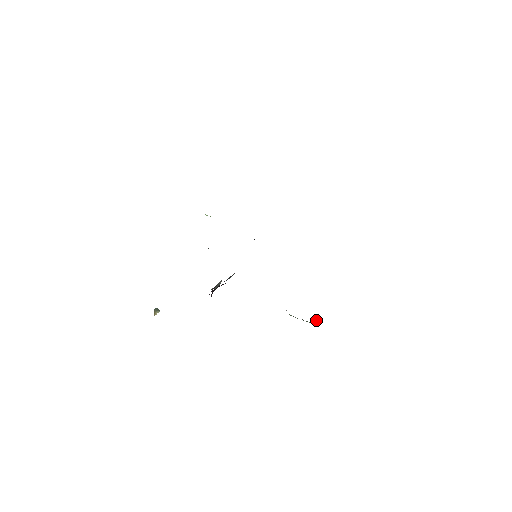
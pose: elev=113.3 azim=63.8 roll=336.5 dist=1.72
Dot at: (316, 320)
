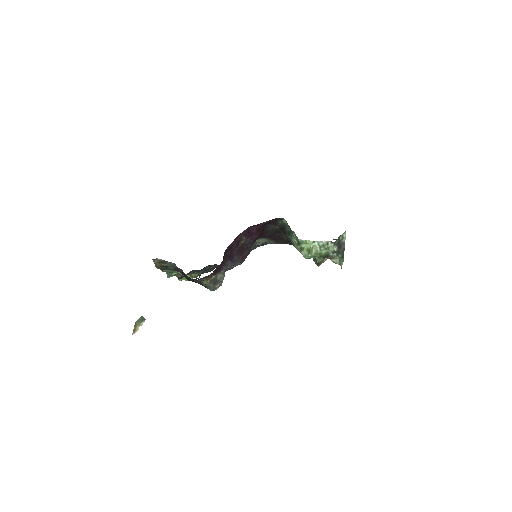
Dot at: (341, 235)
